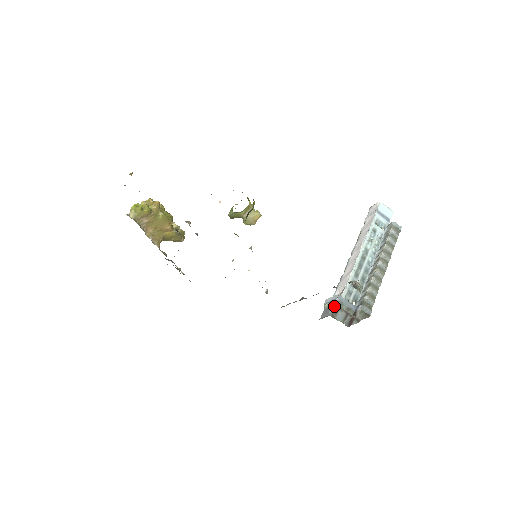
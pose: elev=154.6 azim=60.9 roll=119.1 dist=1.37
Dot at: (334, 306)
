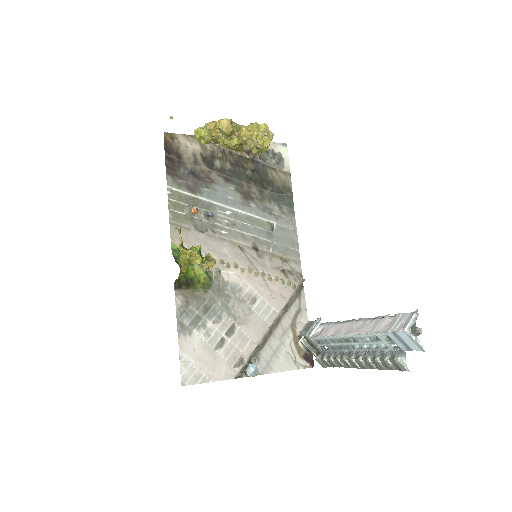
Dot at: (302, 335)
